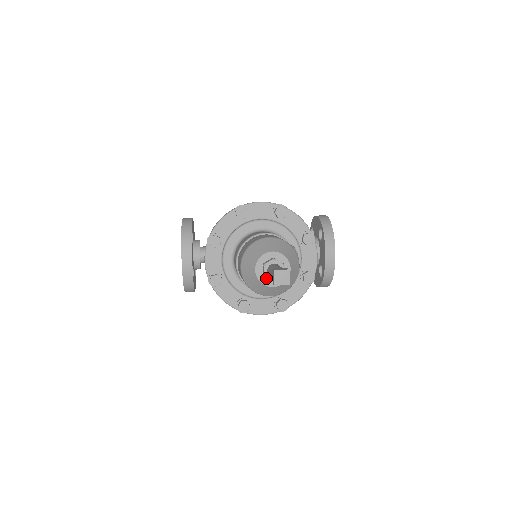
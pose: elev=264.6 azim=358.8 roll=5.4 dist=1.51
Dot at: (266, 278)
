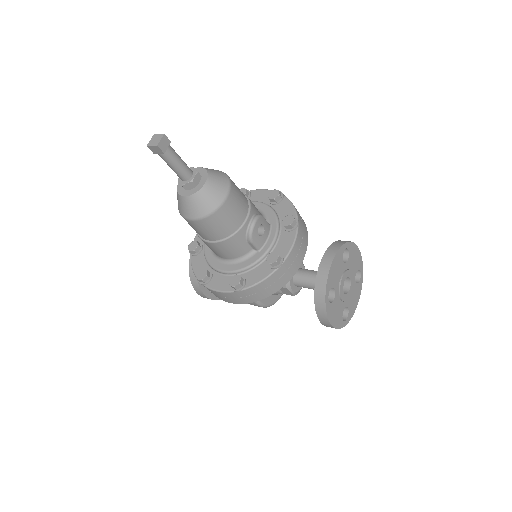
Dot at: (183, 188)
